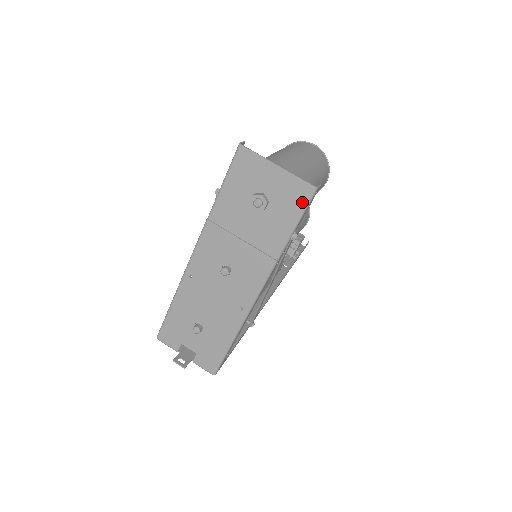
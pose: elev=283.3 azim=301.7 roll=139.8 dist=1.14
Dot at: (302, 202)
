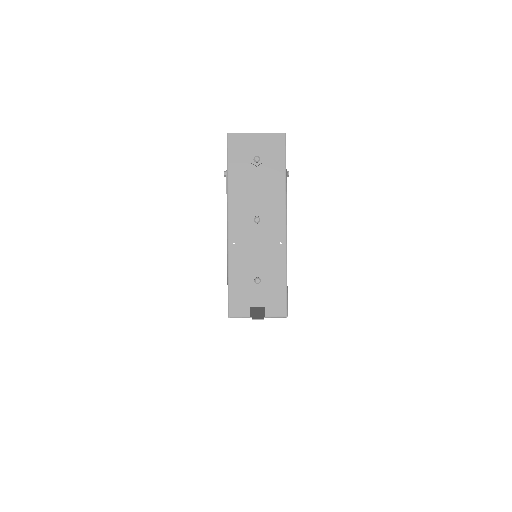
Dot at: (282, 146)
